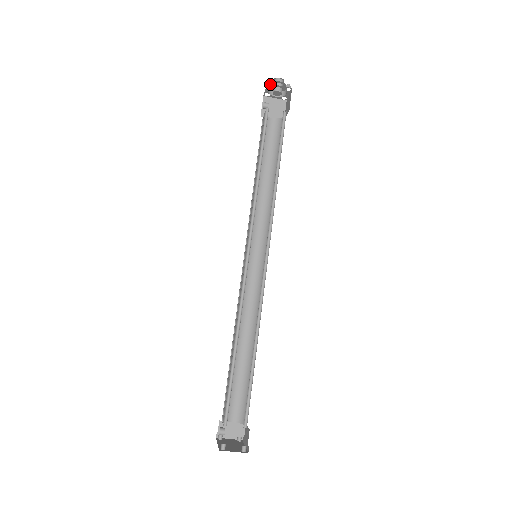
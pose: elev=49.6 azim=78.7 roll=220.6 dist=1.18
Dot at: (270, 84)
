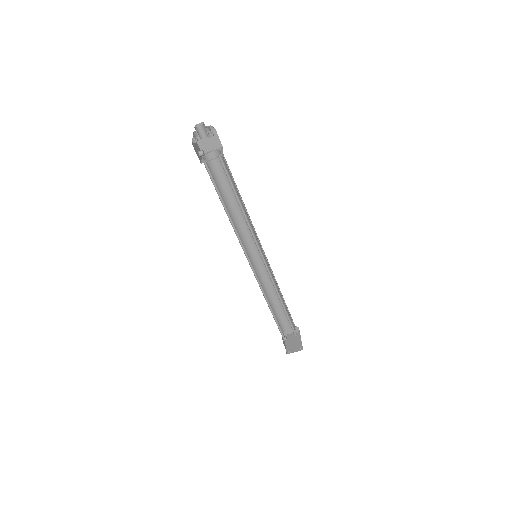
Dot at: (194, 133)
